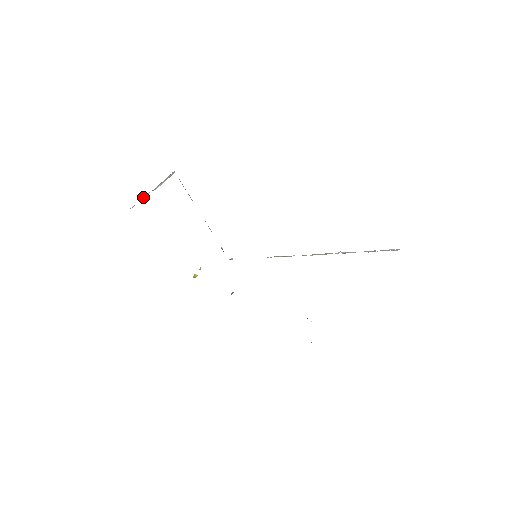
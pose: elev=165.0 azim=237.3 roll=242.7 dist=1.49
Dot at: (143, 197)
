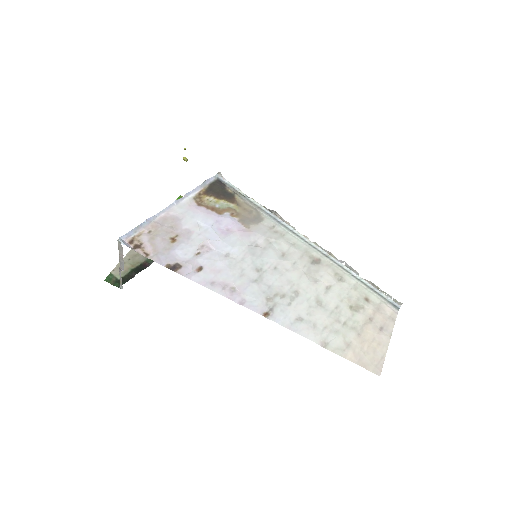
Dot at: (120, 277)
